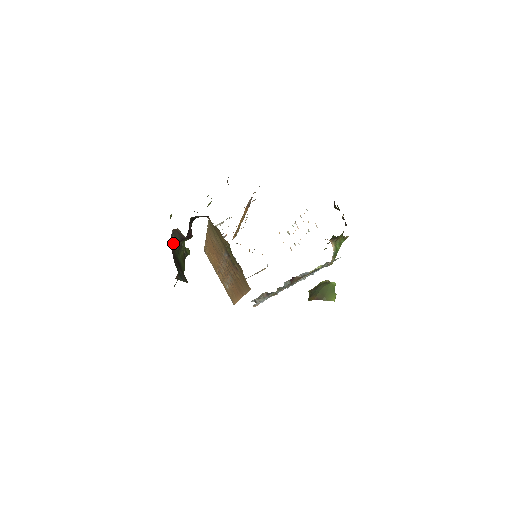
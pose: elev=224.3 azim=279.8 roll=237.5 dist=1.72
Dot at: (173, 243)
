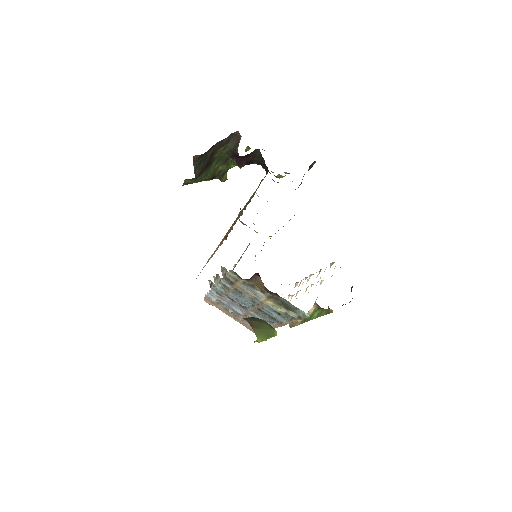
Dot at: (225, 141)
